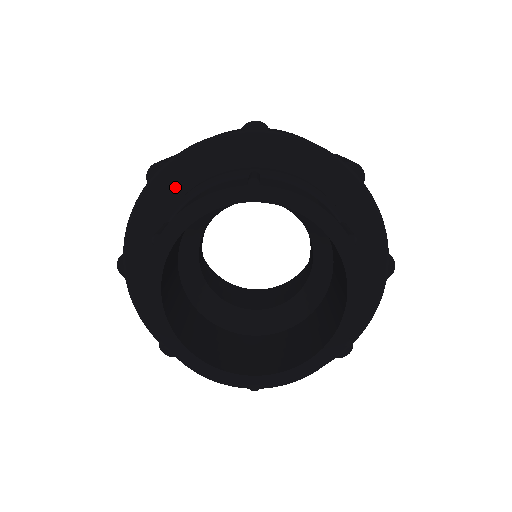
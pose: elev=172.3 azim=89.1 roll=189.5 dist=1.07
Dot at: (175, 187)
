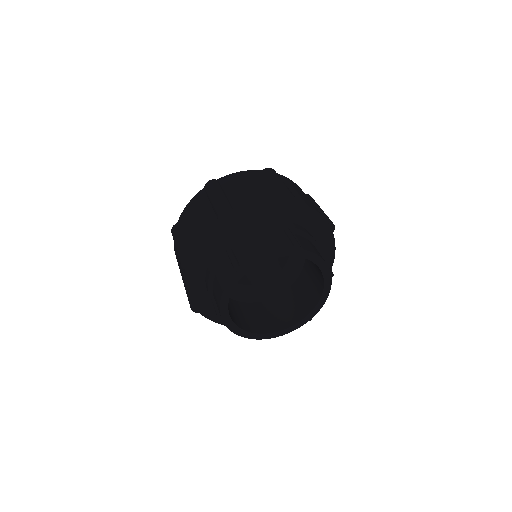
Dot at: (236, 225)
